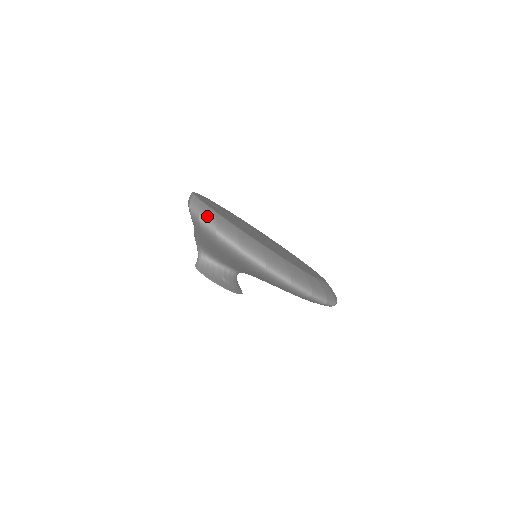
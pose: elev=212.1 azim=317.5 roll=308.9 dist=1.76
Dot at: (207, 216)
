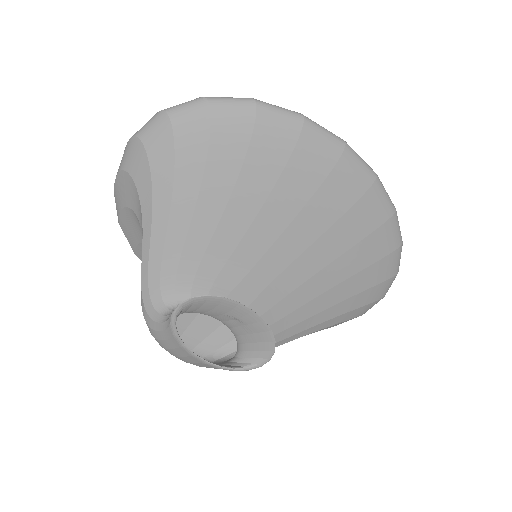
Dot at: occluded
